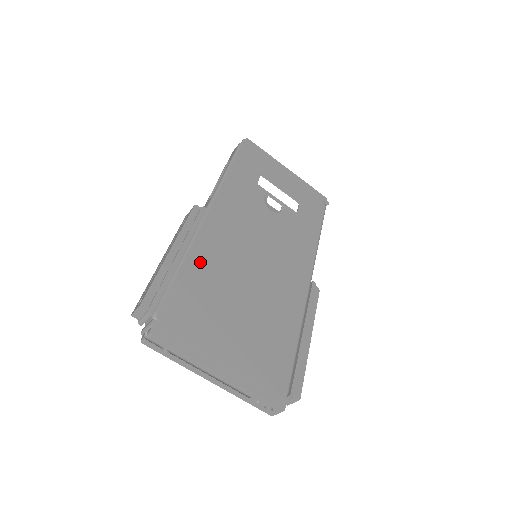
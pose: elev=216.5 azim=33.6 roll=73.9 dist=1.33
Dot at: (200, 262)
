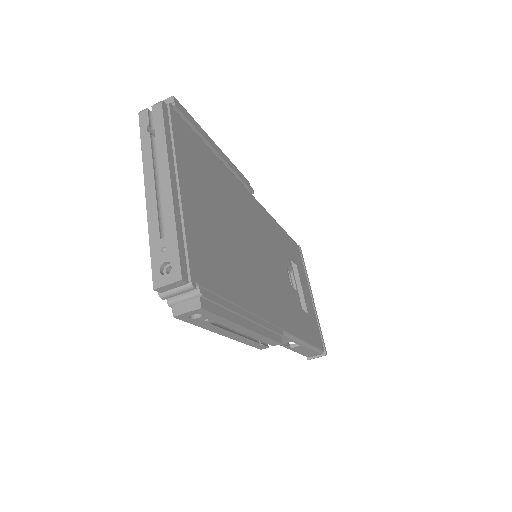
Dot at: (225, 177)
